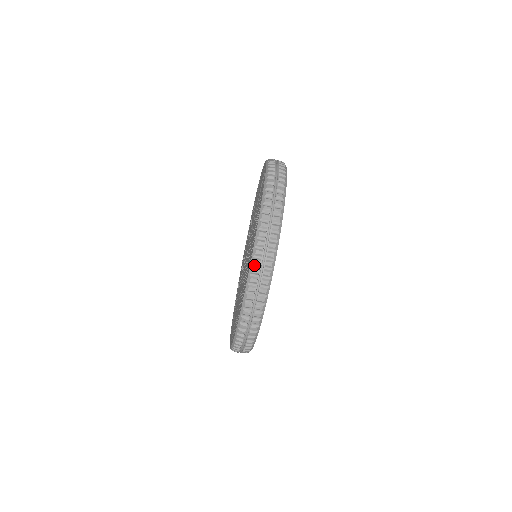
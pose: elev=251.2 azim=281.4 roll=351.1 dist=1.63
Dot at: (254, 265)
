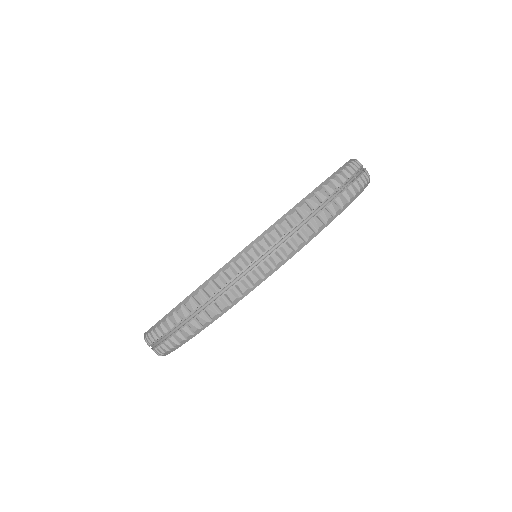
Dot at: (177, 312)
